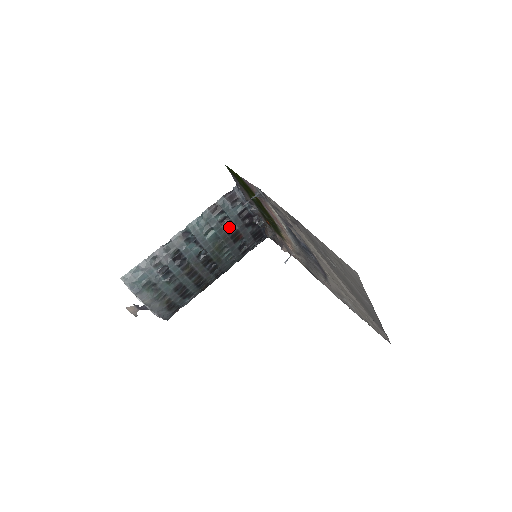
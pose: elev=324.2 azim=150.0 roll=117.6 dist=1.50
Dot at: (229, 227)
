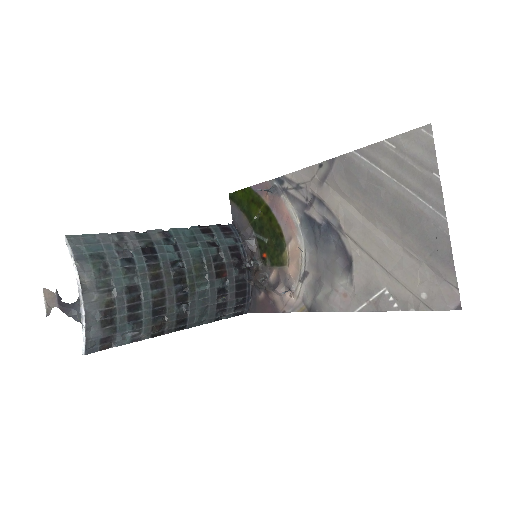
Dot at: (216, 254)
